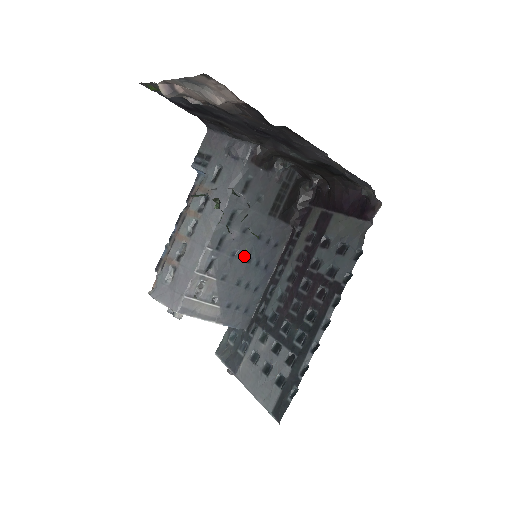
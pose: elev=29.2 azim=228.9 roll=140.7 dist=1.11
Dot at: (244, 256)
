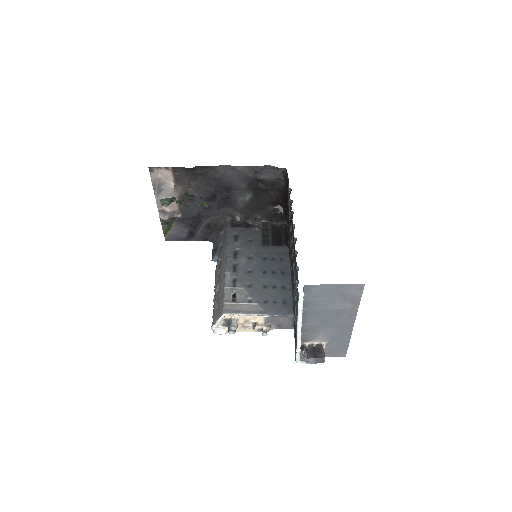
Dot at: (258, 271)
